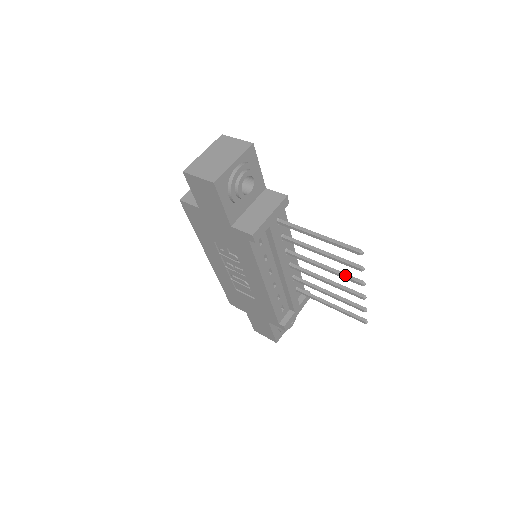
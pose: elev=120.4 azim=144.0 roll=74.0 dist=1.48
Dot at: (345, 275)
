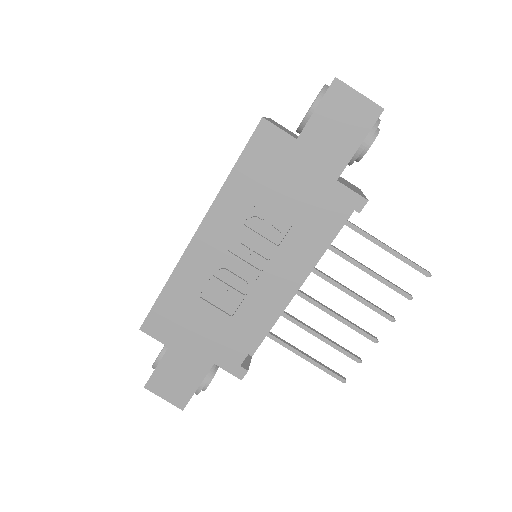
Dot at: (375, 305)
